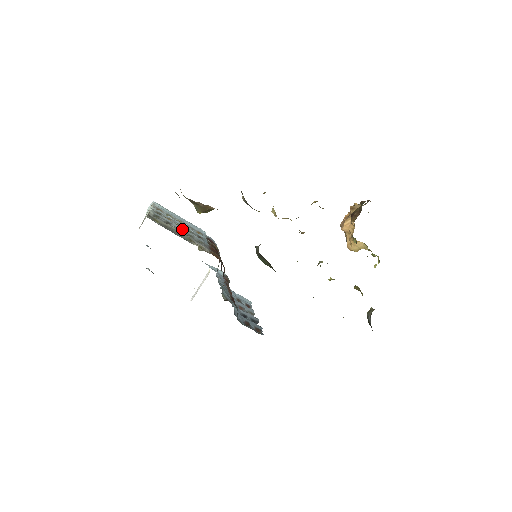
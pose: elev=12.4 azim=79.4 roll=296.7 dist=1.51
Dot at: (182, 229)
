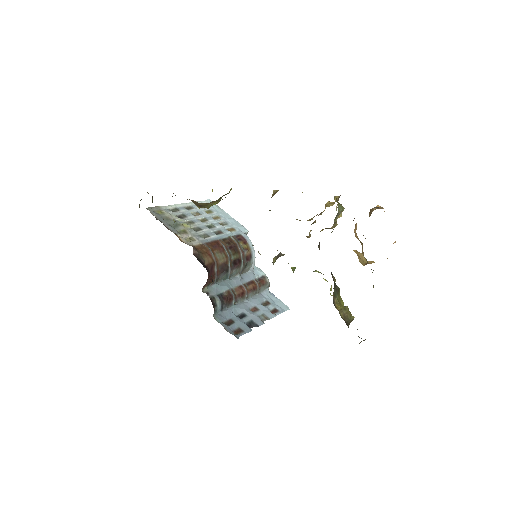
Dot at: (196, 223)
